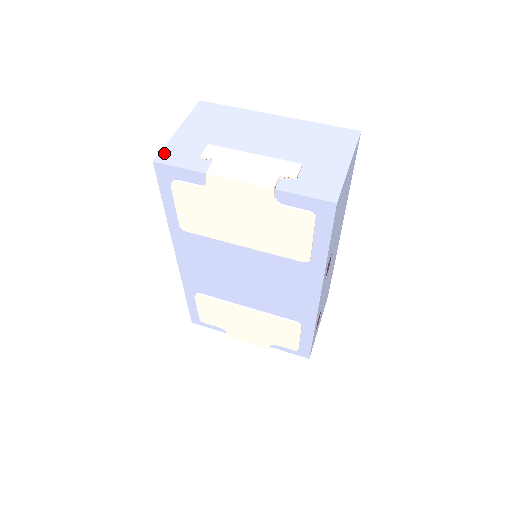
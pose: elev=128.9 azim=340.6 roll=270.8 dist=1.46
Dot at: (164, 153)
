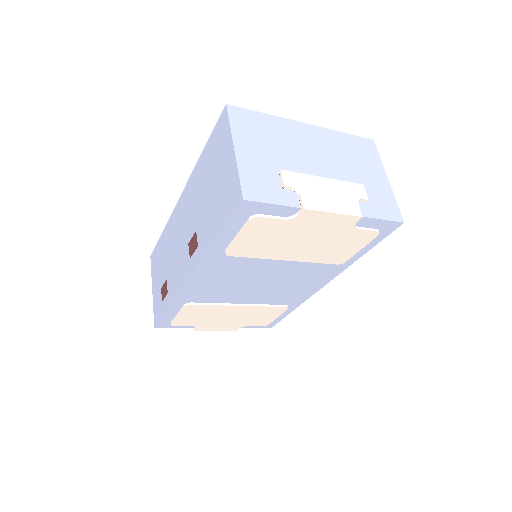
Dot at: (246, 186)
